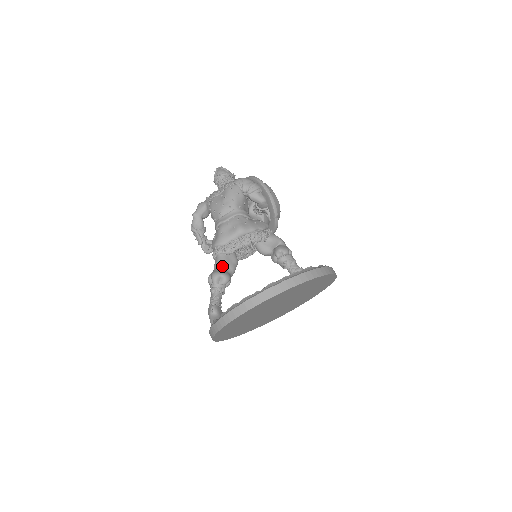
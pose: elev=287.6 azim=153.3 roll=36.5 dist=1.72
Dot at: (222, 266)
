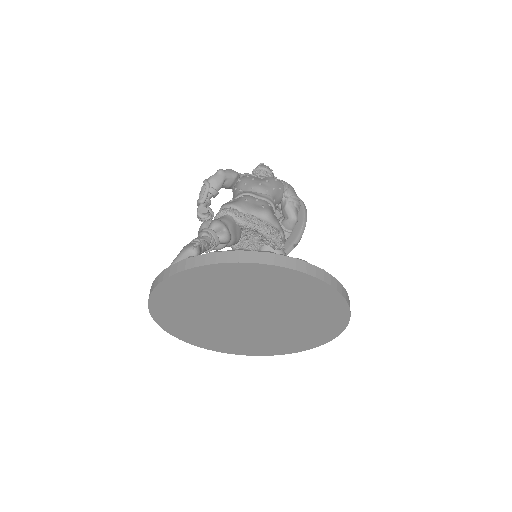
Dot at: (227, 225)
